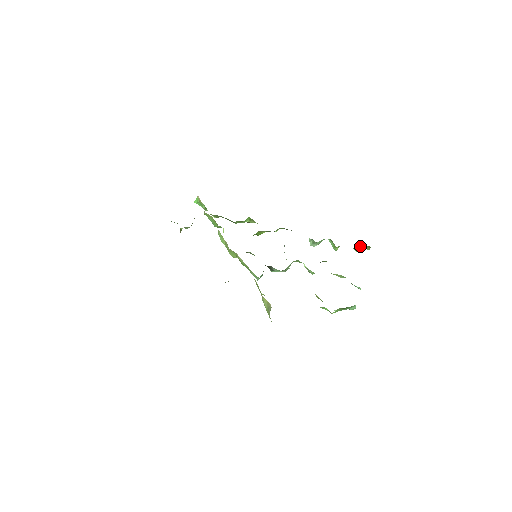
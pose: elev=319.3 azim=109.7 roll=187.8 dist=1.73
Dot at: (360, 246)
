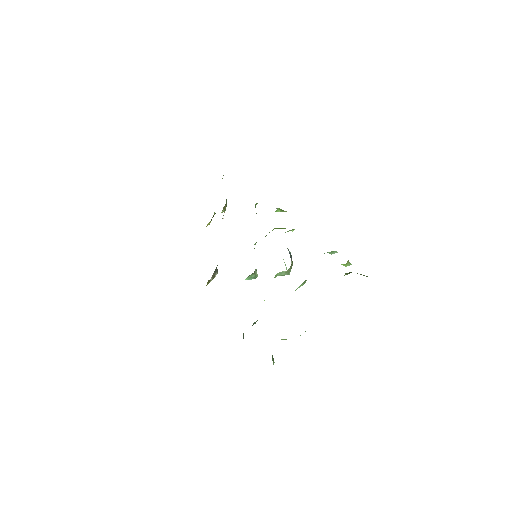
Dot at: (357, 273)
